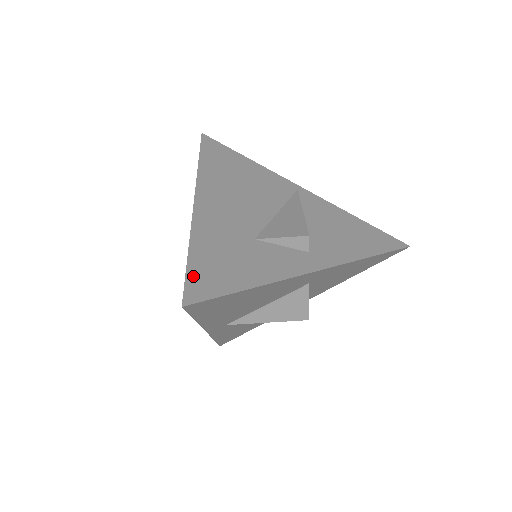
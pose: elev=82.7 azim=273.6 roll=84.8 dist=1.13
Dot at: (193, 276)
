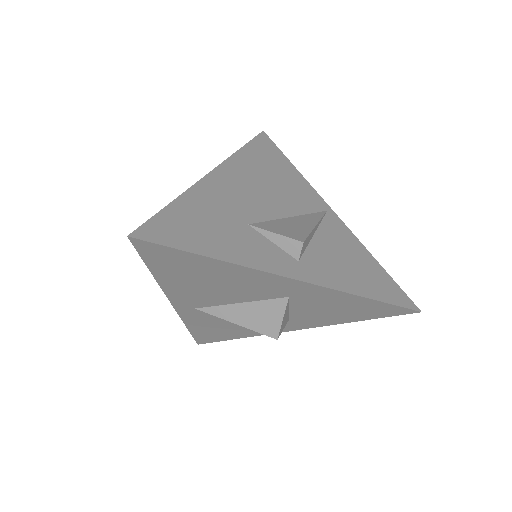
Dot at: (160, 220)
